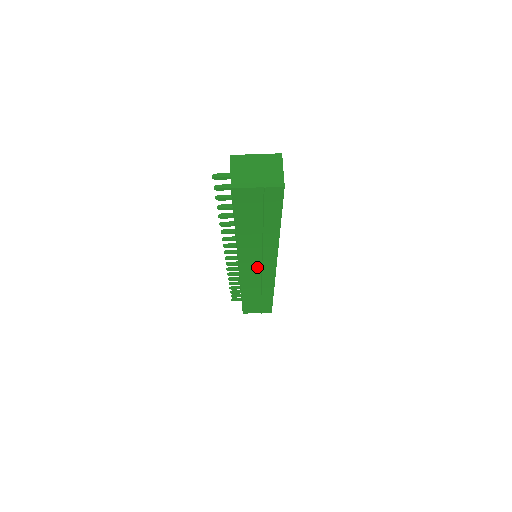
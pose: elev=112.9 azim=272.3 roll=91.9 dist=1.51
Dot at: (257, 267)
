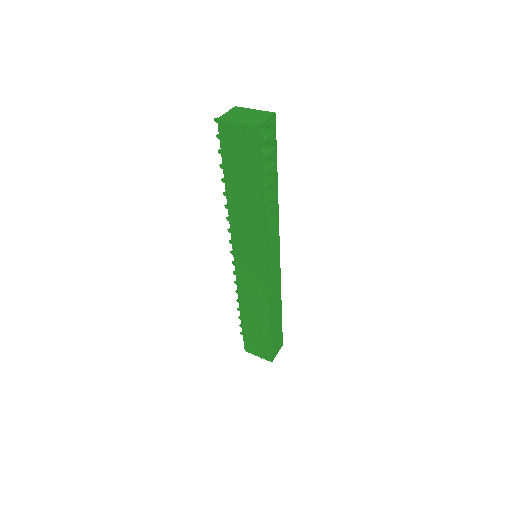
Dot at: (249, 261)
